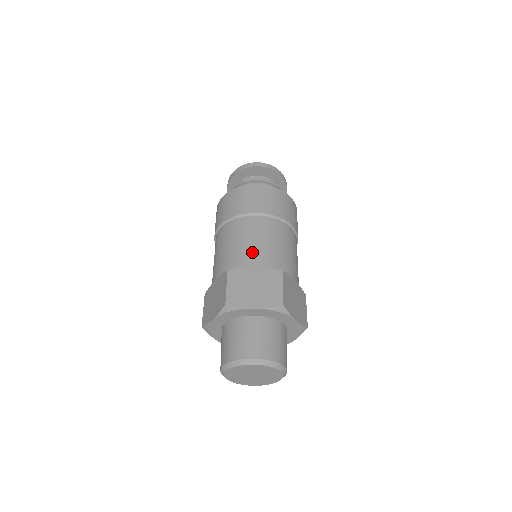
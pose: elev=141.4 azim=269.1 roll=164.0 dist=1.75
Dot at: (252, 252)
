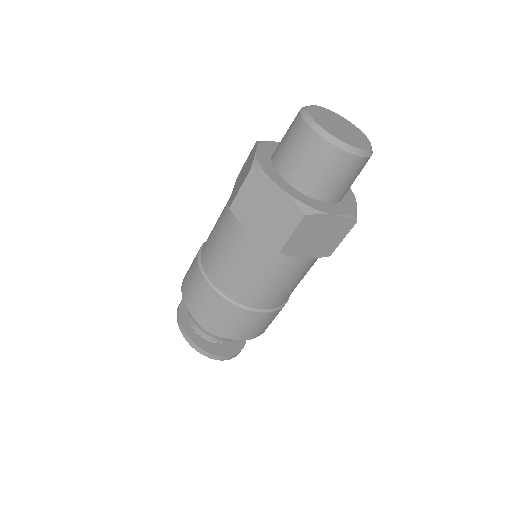
Dot at: occluded
